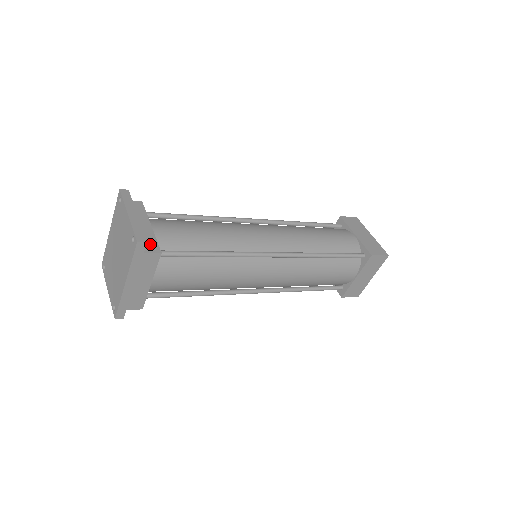
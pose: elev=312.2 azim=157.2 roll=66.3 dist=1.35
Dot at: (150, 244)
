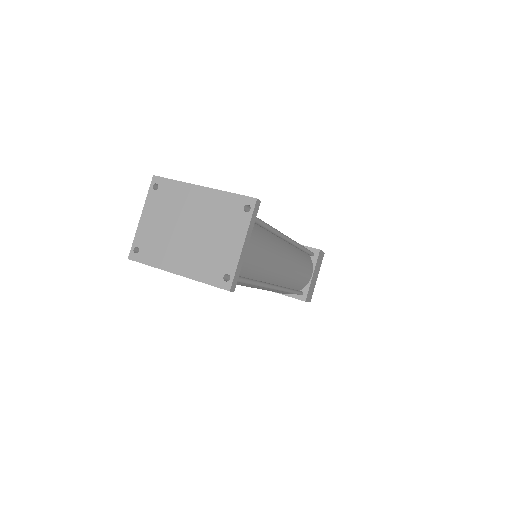
Dot at: occluded
